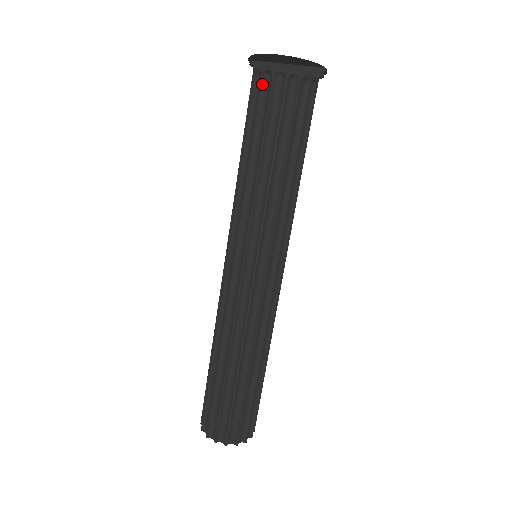
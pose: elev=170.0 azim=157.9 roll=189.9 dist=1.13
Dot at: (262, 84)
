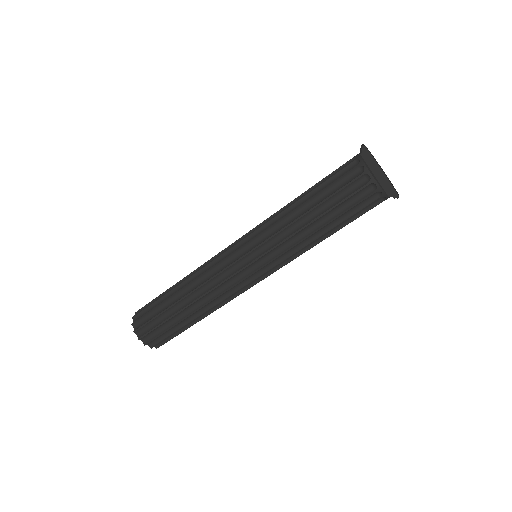
Dot at: (353, 170)
